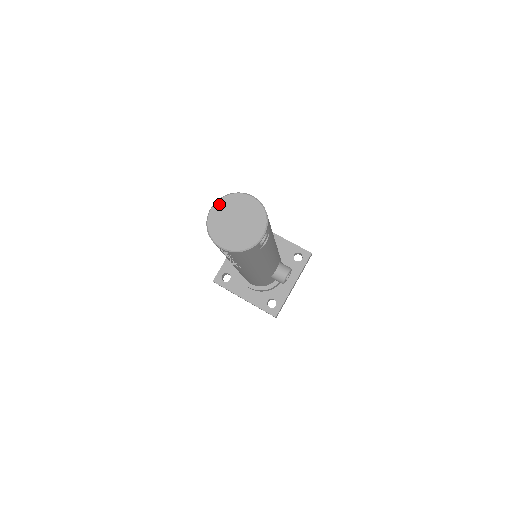
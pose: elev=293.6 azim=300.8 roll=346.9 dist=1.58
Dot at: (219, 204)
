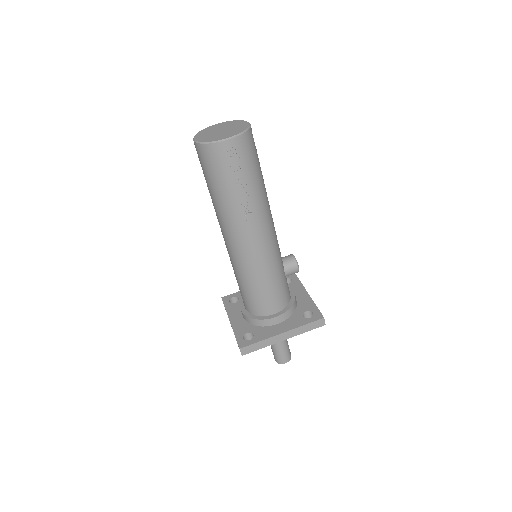
Dot at: (197, 136)
